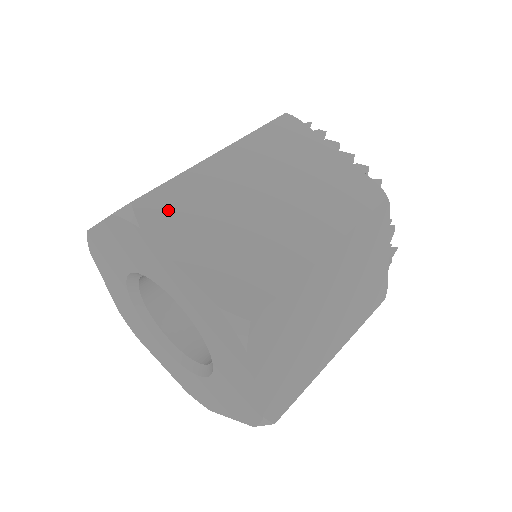
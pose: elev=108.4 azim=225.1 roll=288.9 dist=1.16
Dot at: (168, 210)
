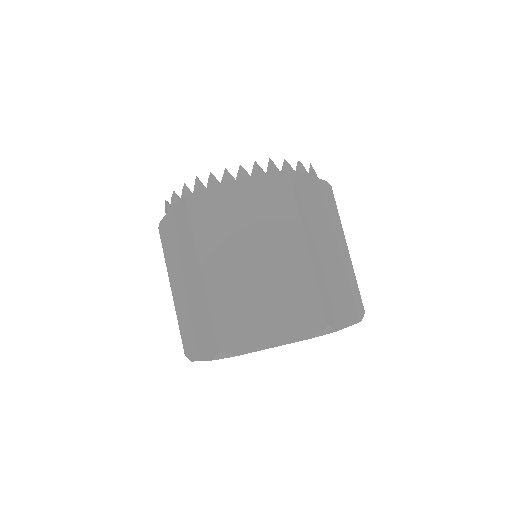
Dot at: (234, 332)
